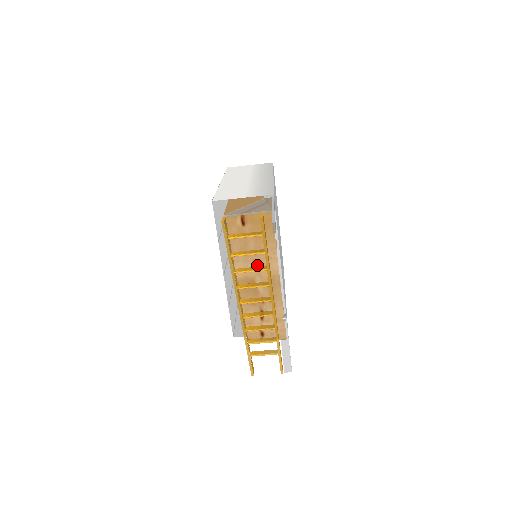
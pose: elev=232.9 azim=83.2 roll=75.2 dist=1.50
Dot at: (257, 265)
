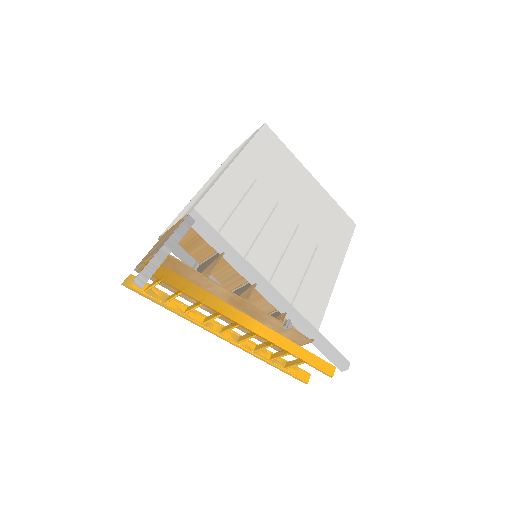
Dot at: occluded
